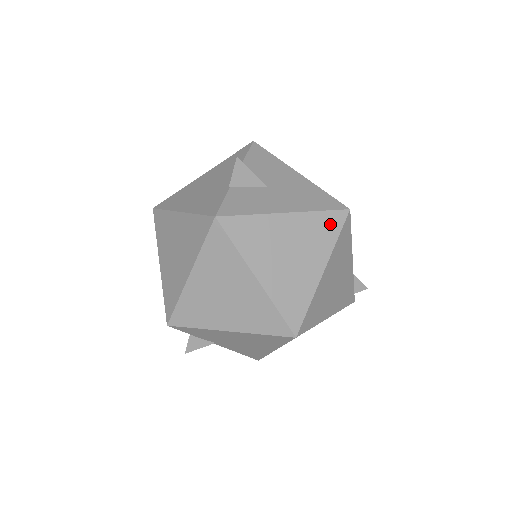
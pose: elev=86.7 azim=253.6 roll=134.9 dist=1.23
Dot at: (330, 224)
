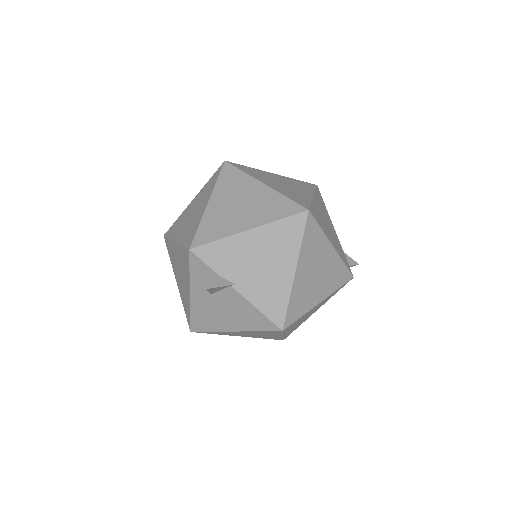
Dot at: (306, 185)
